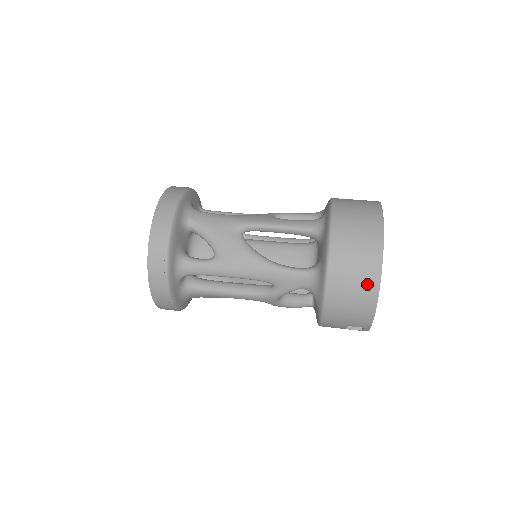
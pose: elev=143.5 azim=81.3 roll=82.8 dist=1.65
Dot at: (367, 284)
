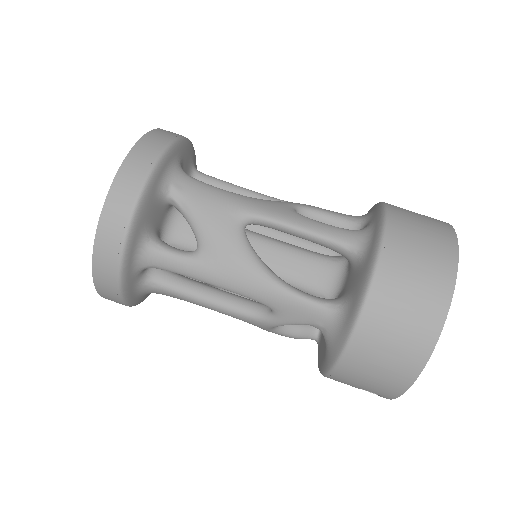
Dot at: (411, 351)
